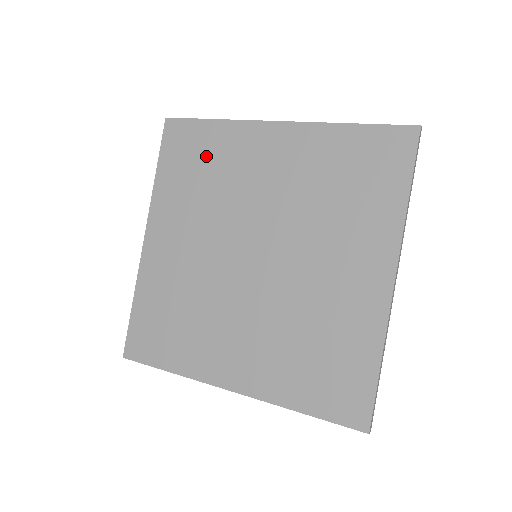
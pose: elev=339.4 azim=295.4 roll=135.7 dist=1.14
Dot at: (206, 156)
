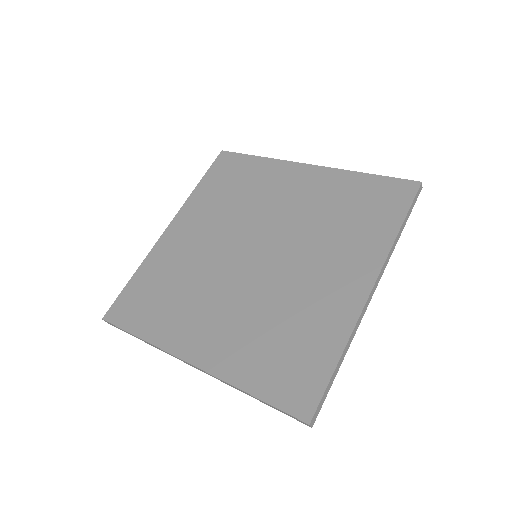
Dot at: (243, 179)
